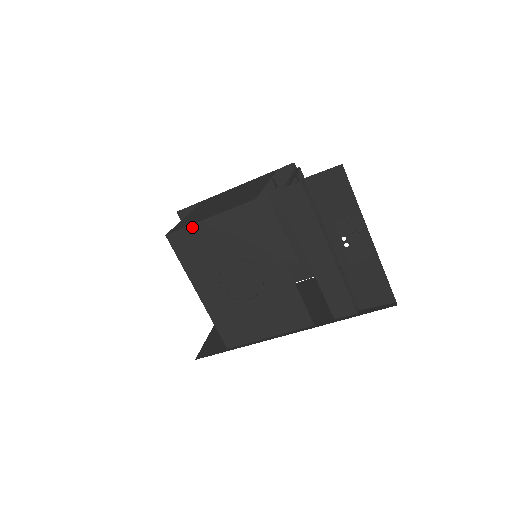
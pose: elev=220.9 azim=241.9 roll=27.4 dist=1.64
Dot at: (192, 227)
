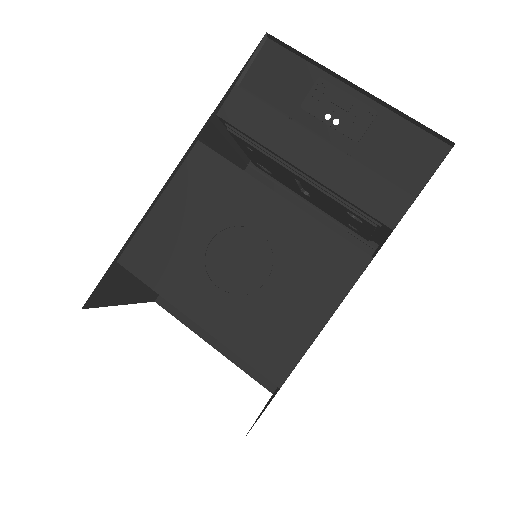
Dot at: (143, 228)
